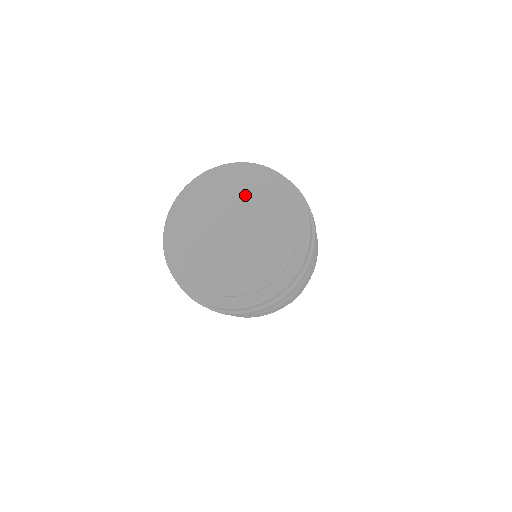
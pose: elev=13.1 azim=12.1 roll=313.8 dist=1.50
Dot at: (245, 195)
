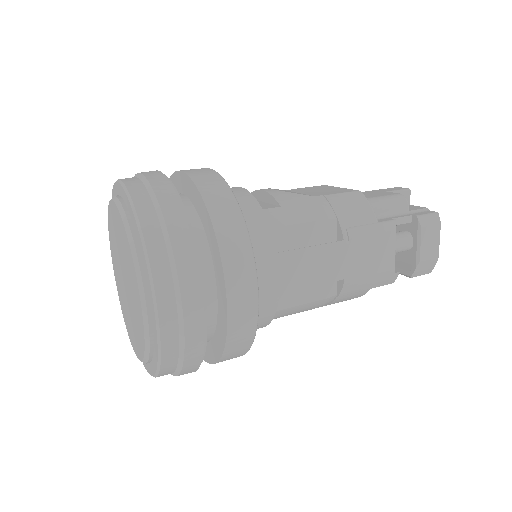
Dot at: (130, 273)
